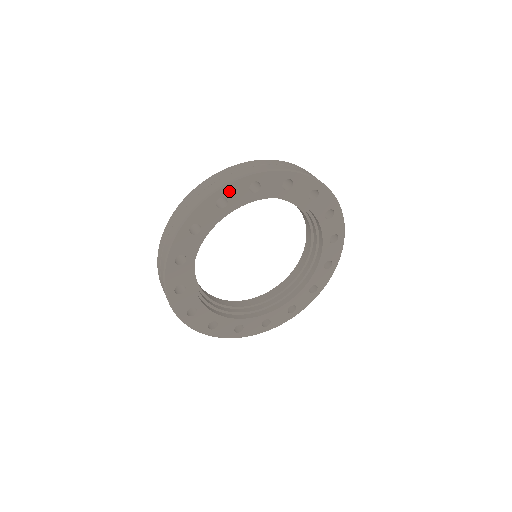
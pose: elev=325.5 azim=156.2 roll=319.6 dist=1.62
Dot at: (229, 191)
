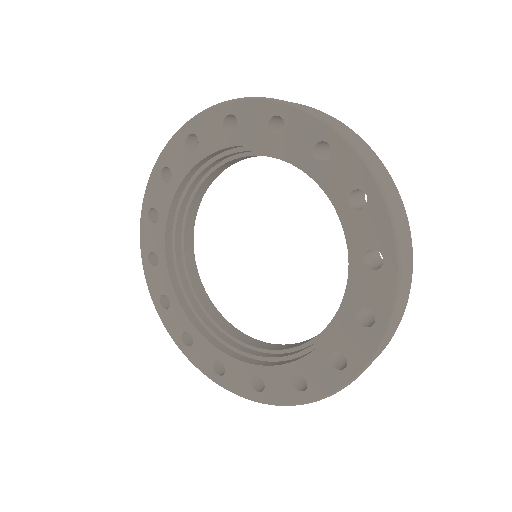
Dot at: (168, 157)
